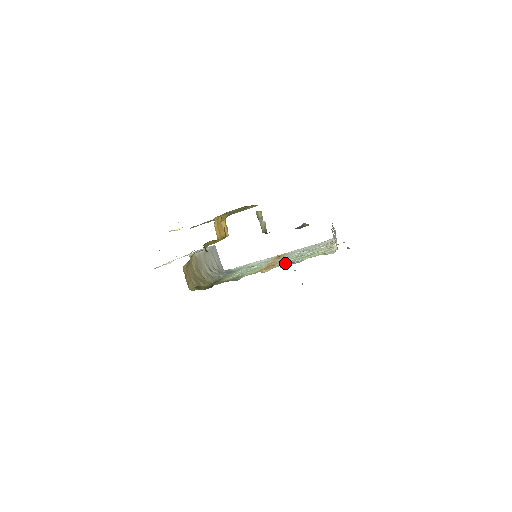
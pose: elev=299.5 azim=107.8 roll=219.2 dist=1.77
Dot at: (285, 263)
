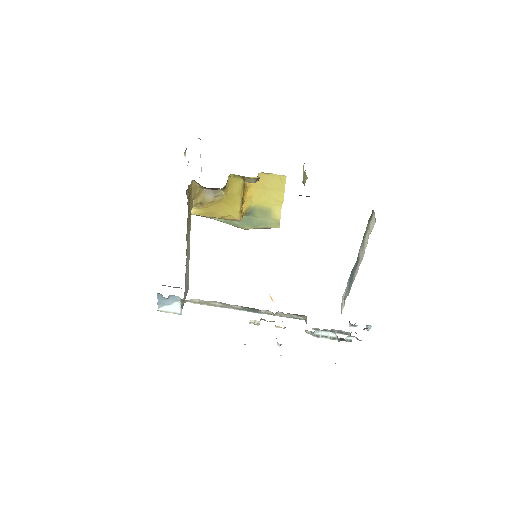
Dot at: occluded
